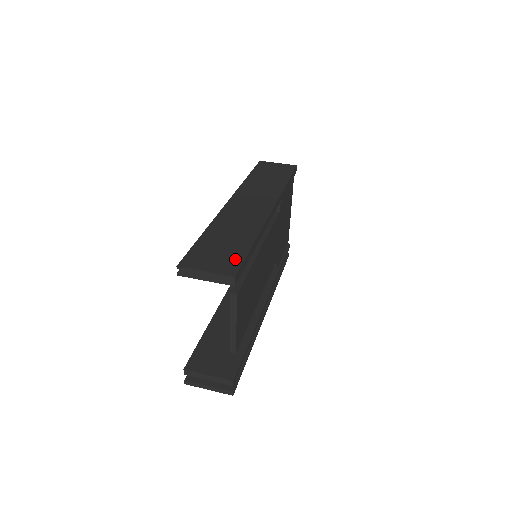
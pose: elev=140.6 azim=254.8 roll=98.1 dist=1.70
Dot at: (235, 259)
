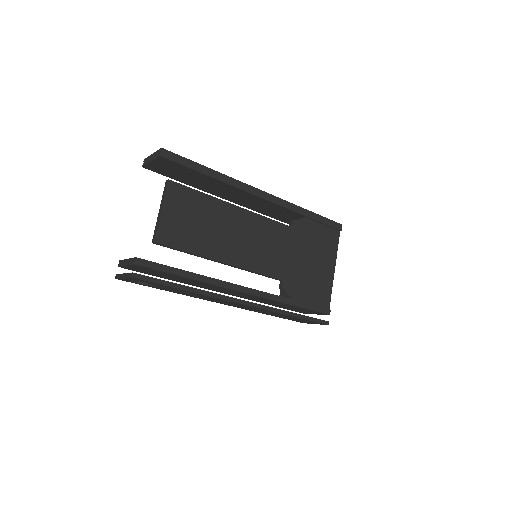
Dot at: occluded
